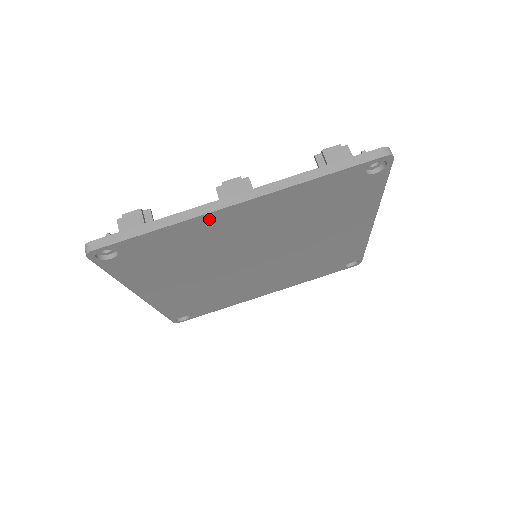
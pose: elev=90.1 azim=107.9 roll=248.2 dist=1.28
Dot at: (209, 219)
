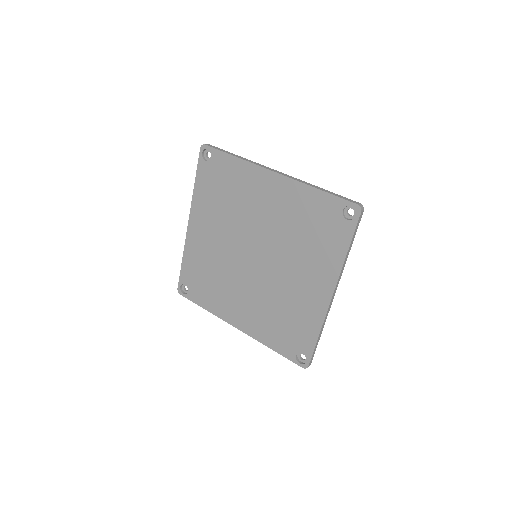
Dot at: (257, 172)
